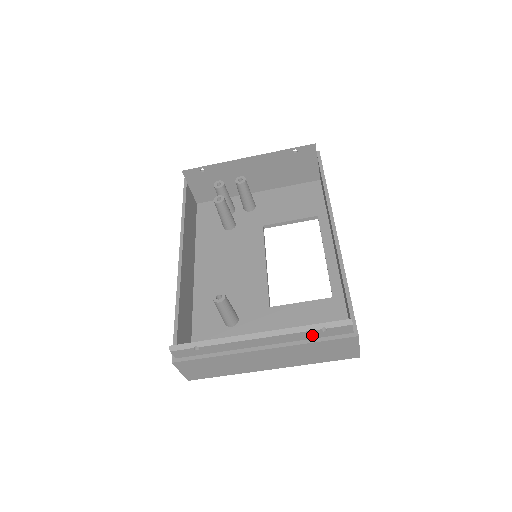
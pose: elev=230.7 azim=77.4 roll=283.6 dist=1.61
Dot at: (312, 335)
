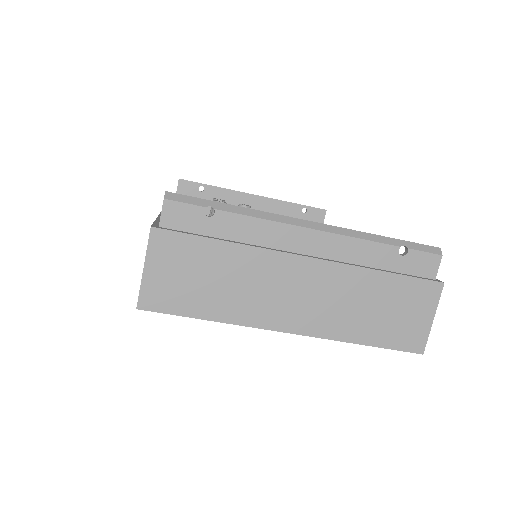
Dot at: (383, 259)
